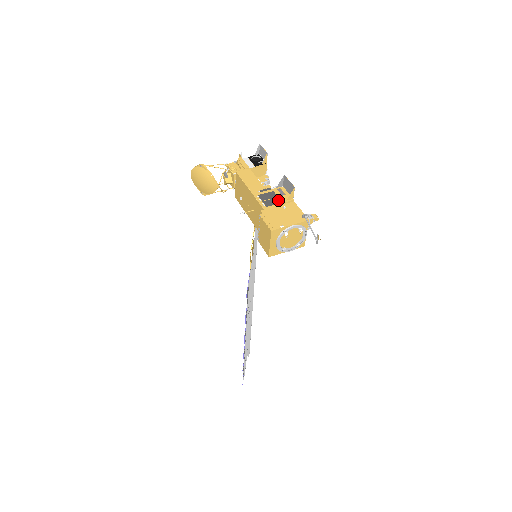
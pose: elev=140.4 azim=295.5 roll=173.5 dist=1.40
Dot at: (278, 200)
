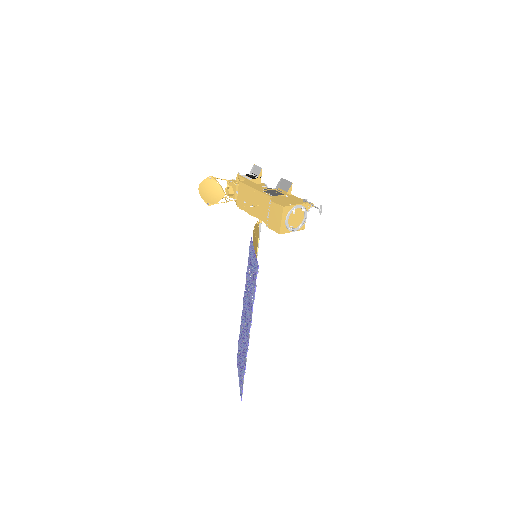
Dot at: (280, 193)
